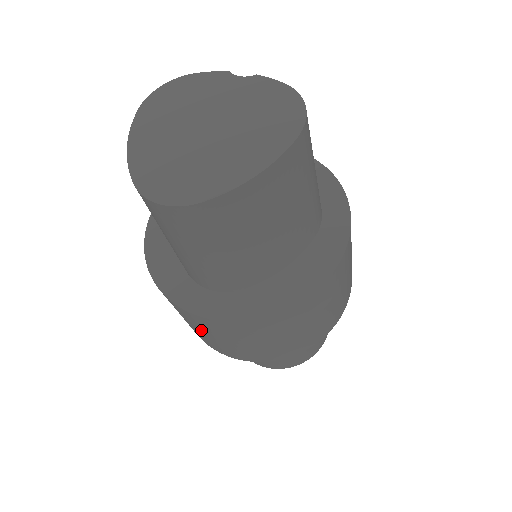
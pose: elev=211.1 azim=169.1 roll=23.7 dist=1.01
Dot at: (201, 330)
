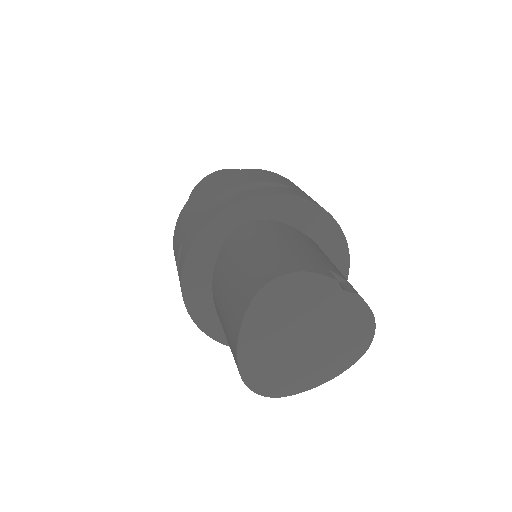
Dot at: occluded
